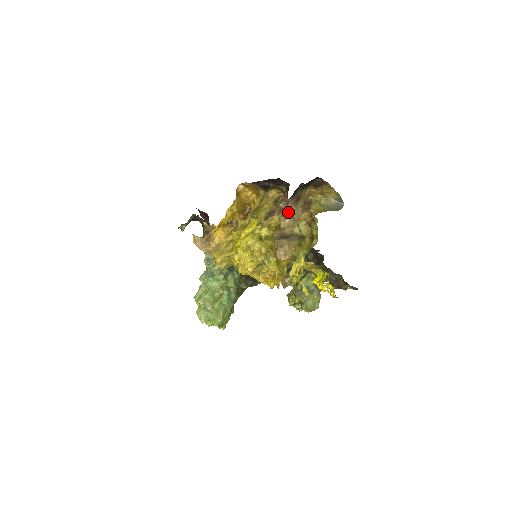
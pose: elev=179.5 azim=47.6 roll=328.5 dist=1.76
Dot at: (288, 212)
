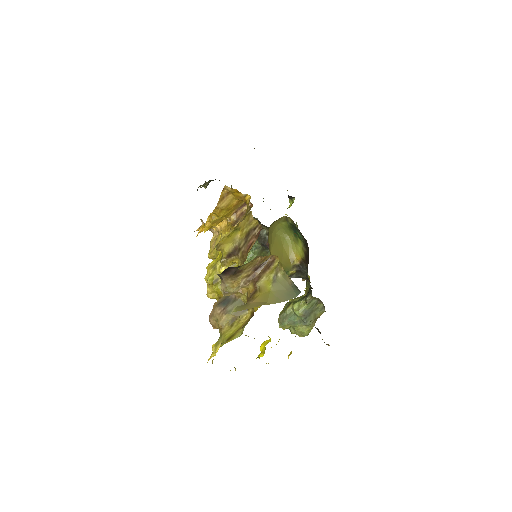
Dot at: (222, 284)
